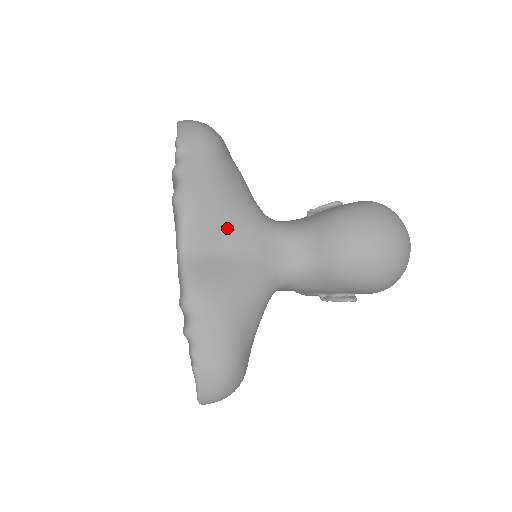
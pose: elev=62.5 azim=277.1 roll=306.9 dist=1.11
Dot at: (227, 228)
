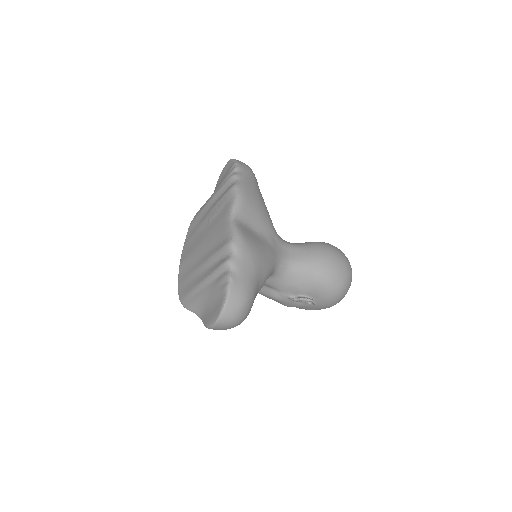
Dot at: (259, 218)
